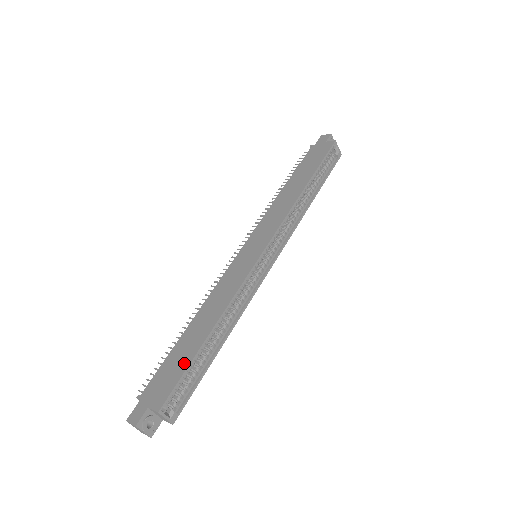
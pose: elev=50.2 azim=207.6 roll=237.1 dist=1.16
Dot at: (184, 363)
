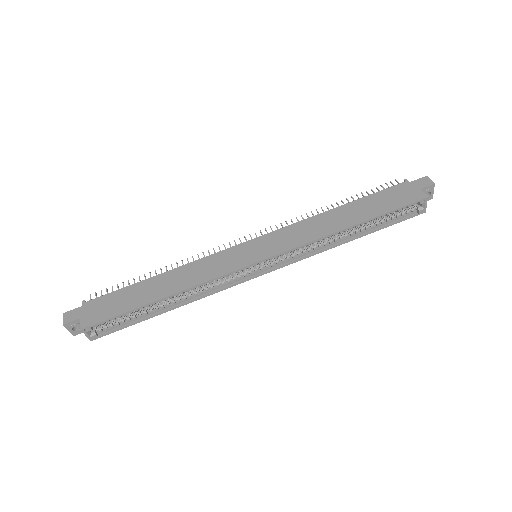
Dot at: (125, 307)
